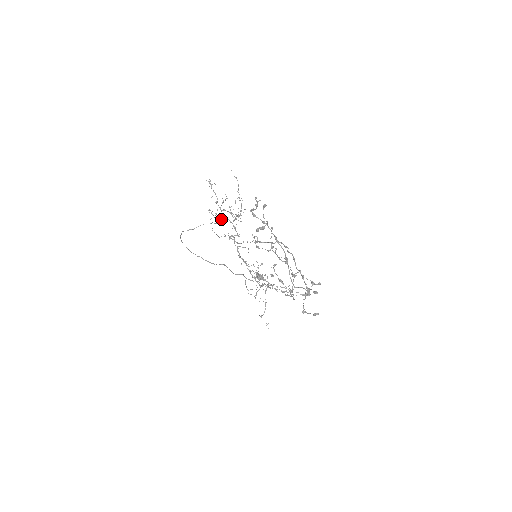
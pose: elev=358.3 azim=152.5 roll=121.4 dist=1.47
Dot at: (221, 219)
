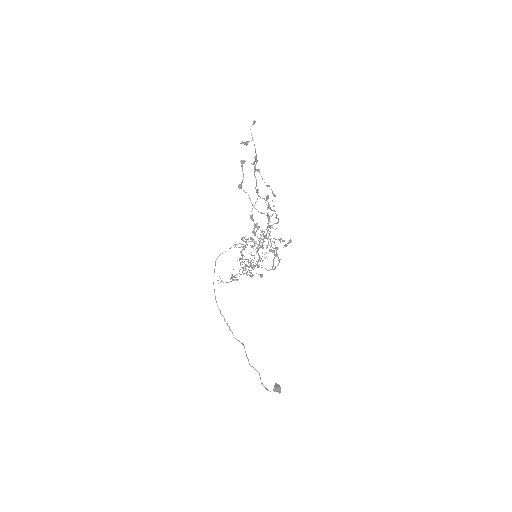
Dot at: occluded
